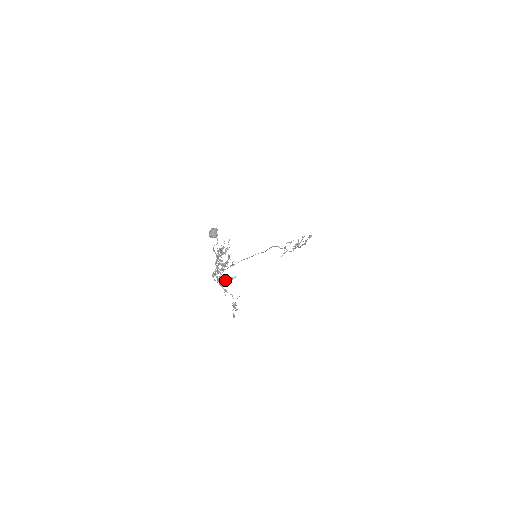
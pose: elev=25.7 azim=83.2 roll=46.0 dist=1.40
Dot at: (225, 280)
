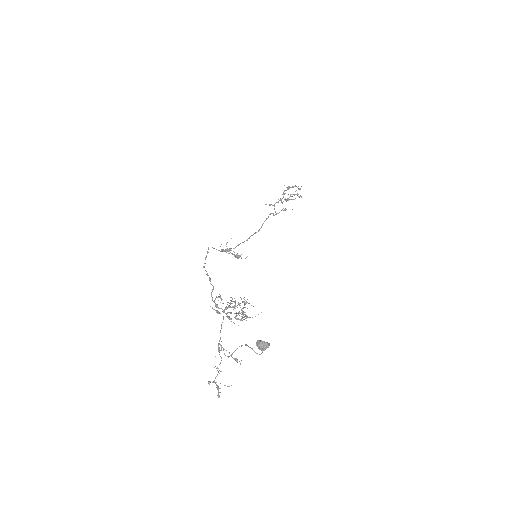
Dot at: occluded
